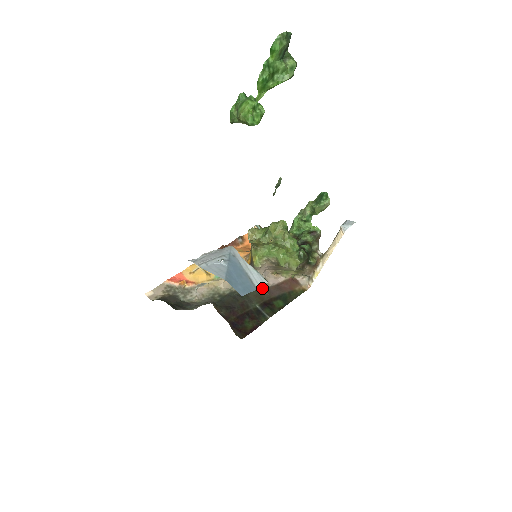
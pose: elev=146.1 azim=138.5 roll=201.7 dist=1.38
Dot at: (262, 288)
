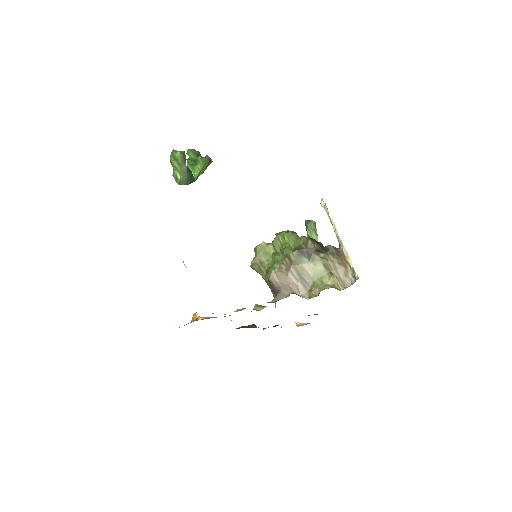
Dot at: occluded
